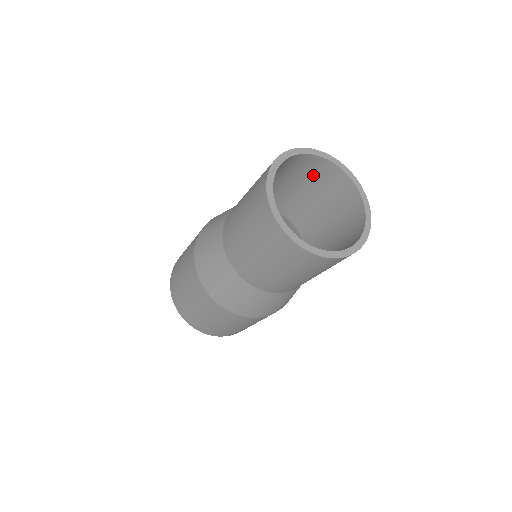
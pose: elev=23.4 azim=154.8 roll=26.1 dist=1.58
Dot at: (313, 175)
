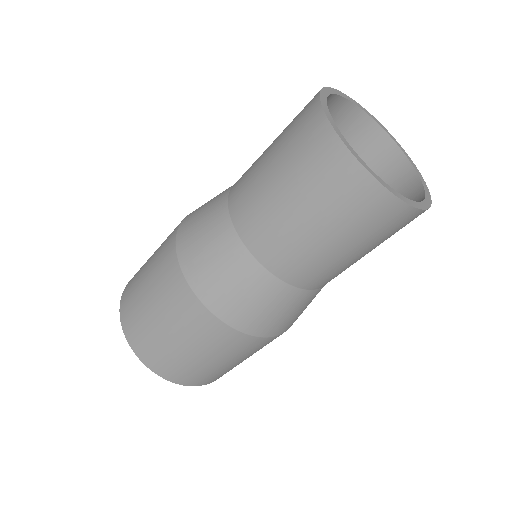
Dot at: occluded
